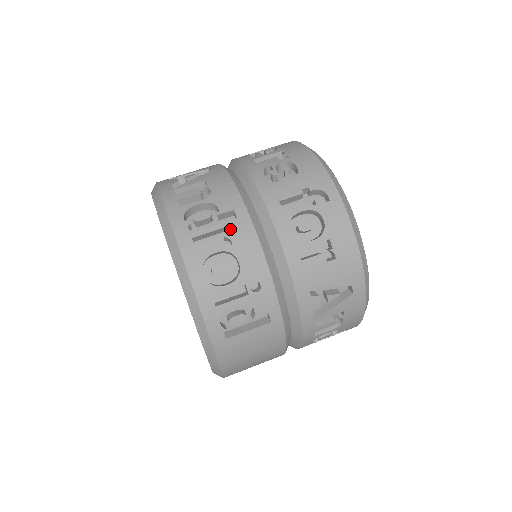
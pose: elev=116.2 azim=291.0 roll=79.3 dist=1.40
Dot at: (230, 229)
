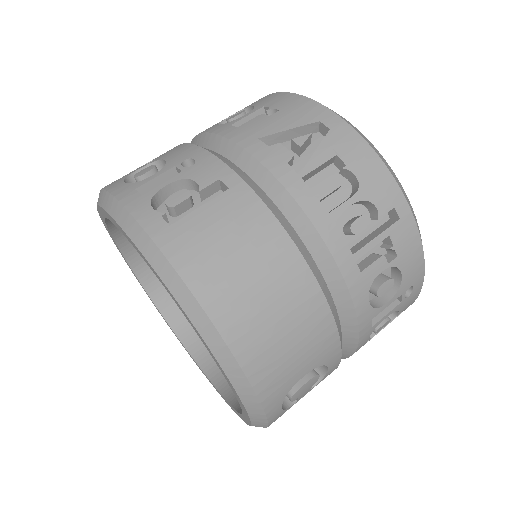
Dot at: occluded
